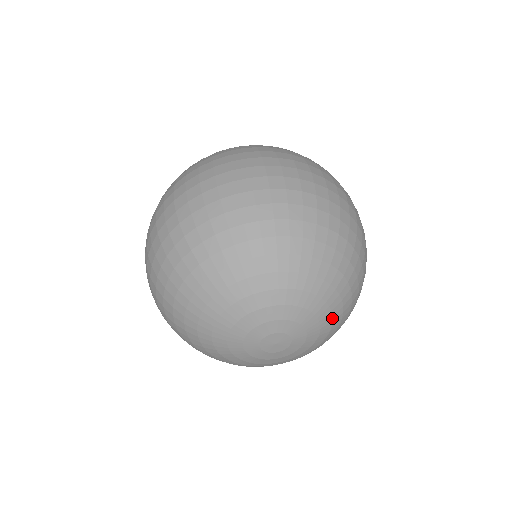
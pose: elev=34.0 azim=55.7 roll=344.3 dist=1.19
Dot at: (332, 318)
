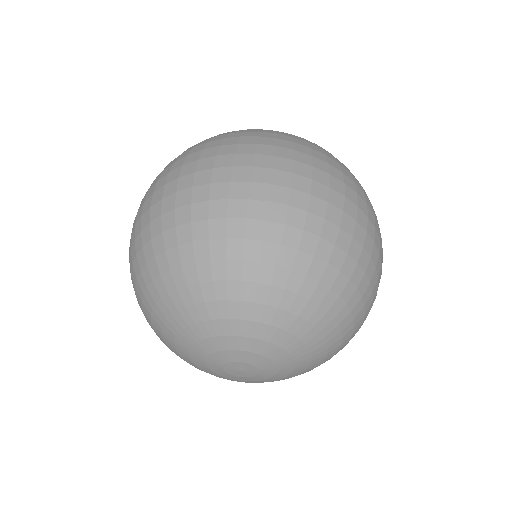
Dot at: (289, 333)
